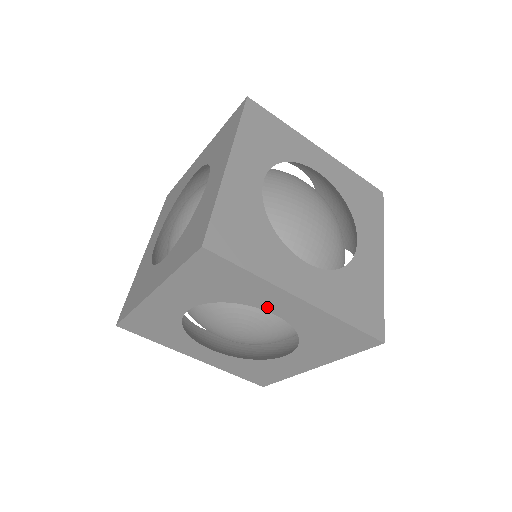
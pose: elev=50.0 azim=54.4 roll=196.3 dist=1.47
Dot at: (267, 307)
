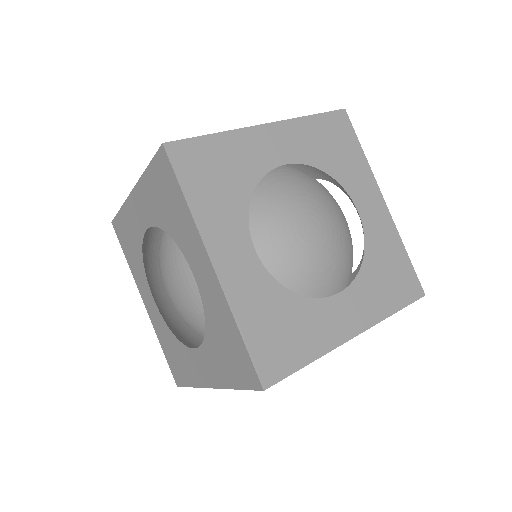
Dot at: (356, 197)
